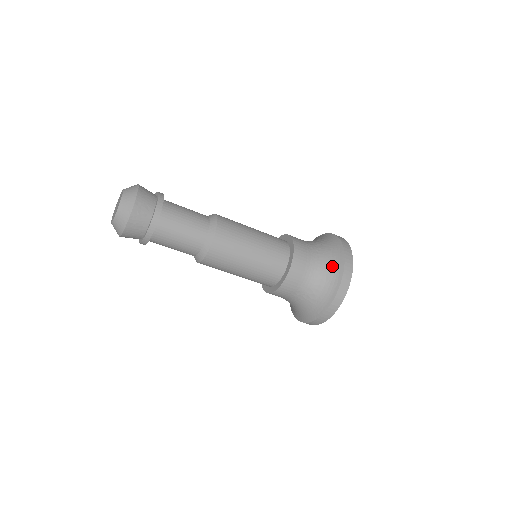
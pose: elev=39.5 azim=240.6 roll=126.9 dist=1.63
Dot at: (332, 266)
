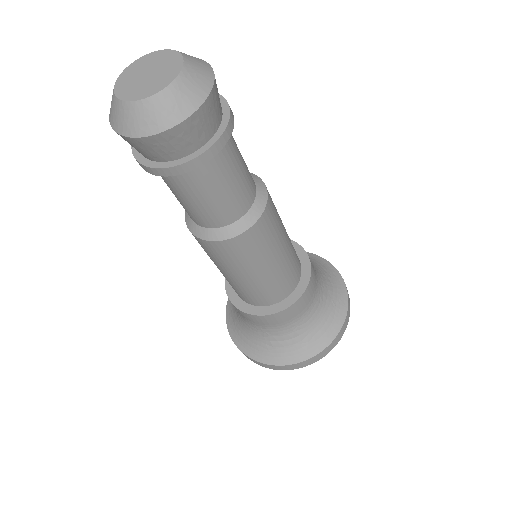
Dot at: (322, 329)
